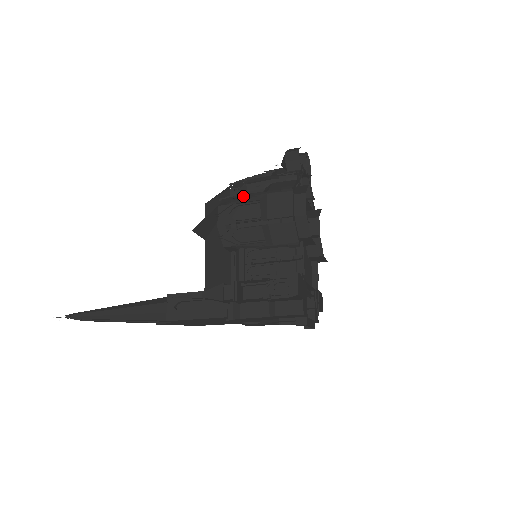
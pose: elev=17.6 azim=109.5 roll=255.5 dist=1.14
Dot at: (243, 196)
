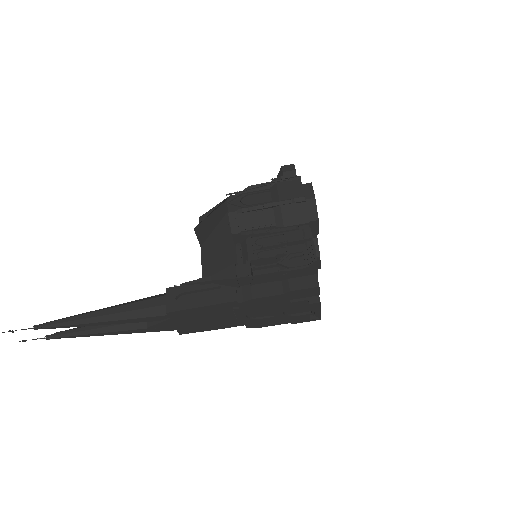
Dot at: occluded
